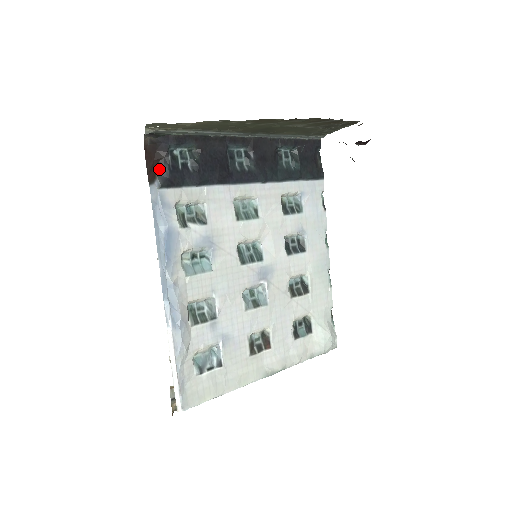
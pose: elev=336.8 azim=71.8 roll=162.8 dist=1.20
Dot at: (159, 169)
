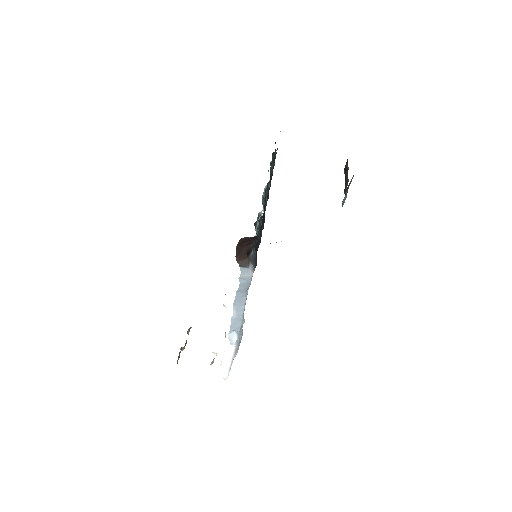
Dot at: (250, 253)
